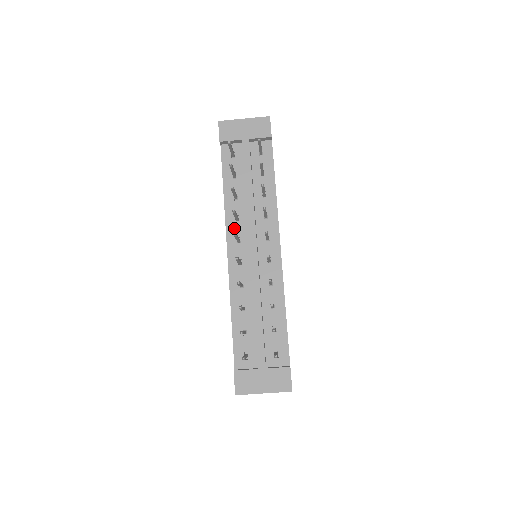
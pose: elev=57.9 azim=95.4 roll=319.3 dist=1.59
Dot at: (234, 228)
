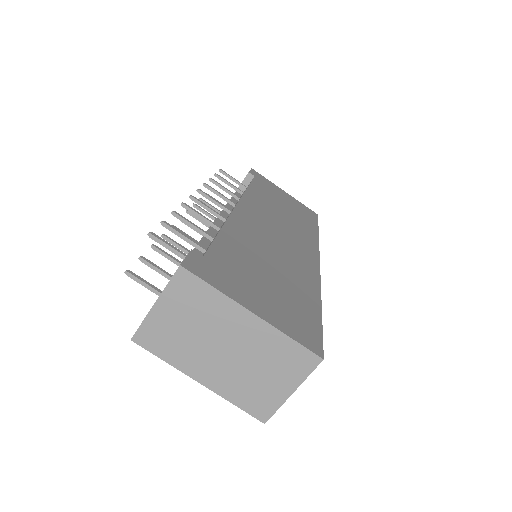
Dot at: occluded
